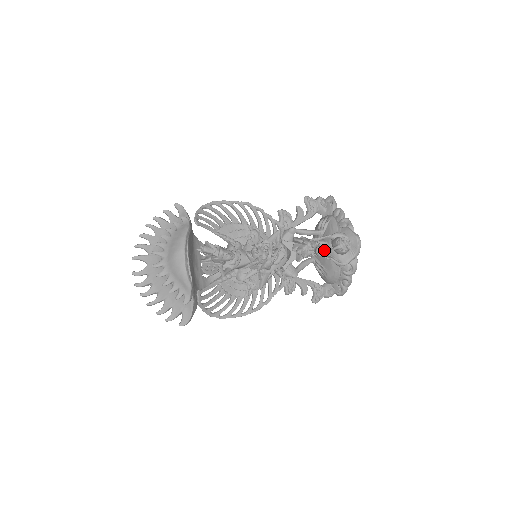
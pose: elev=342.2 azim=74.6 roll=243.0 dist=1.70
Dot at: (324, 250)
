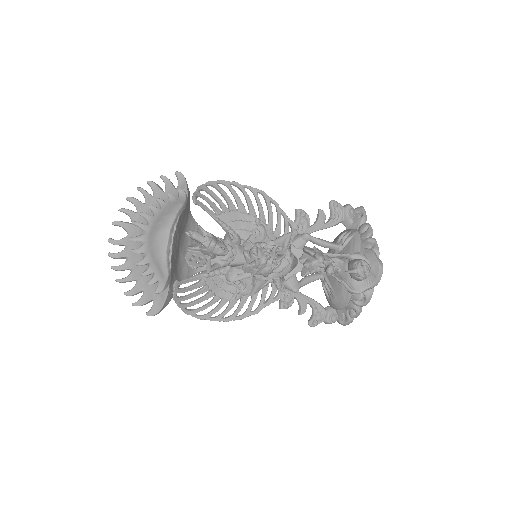
Dot at: (337, 270)
